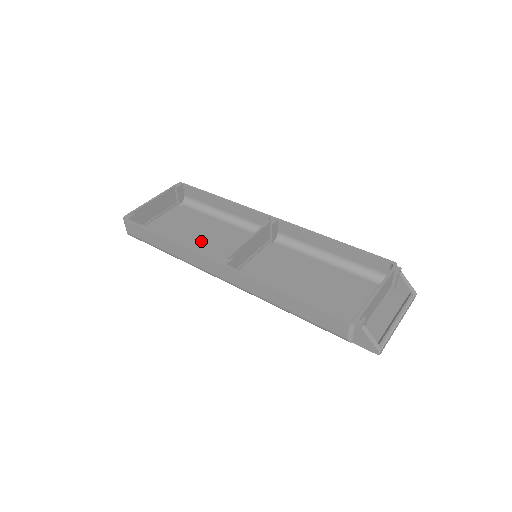
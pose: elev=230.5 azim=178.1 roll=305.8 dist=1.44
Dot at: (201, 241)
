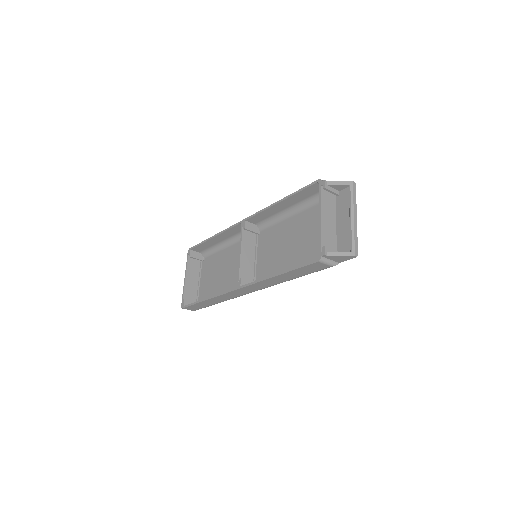
Dot at: (227, 275)
